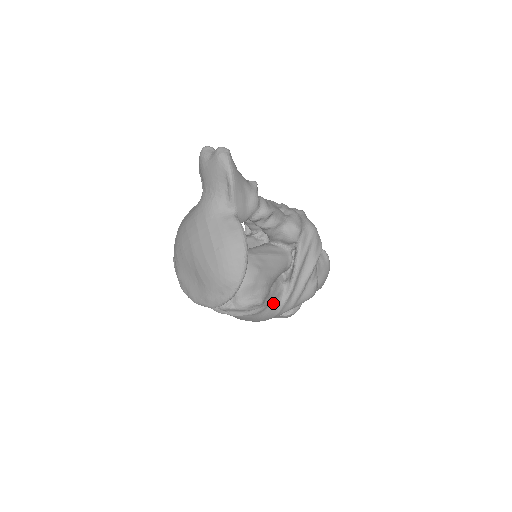
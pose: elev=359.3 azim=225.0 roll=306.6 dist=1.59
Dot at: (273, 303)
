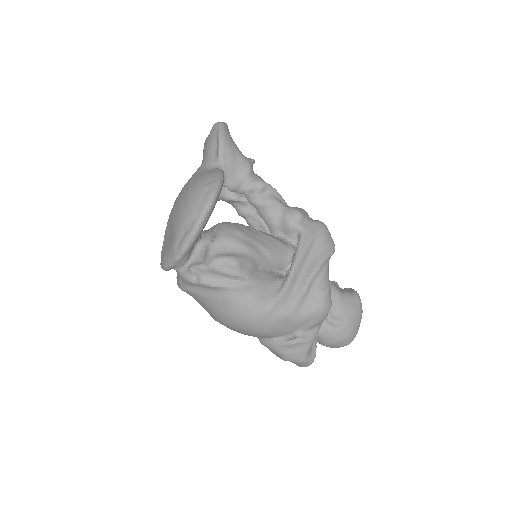
Dot at: (261, 290)
